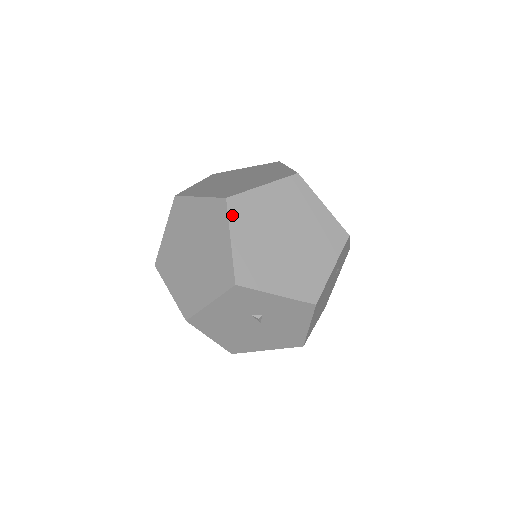
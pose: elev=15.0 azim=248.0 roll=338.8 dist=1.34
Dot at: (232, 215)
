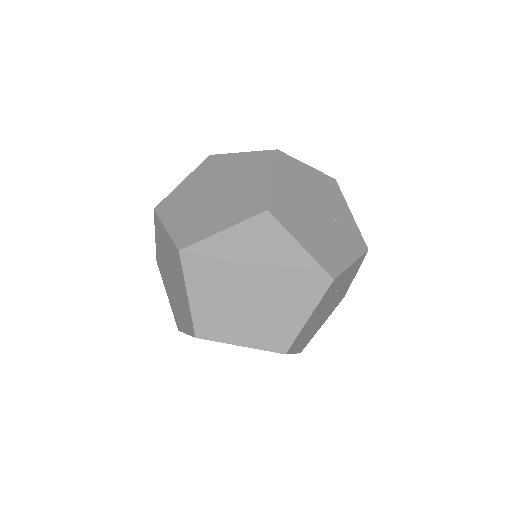
Dot at: (187, 269)
